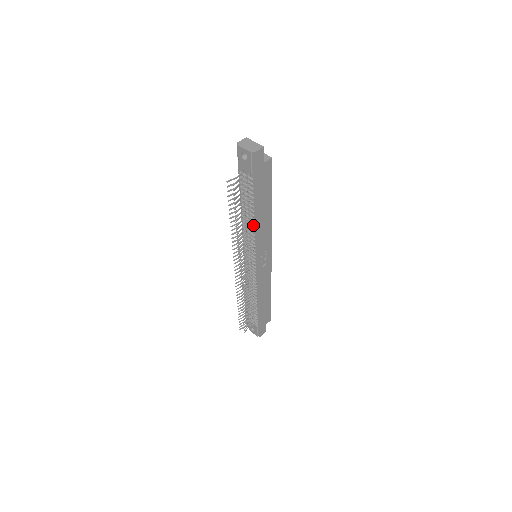
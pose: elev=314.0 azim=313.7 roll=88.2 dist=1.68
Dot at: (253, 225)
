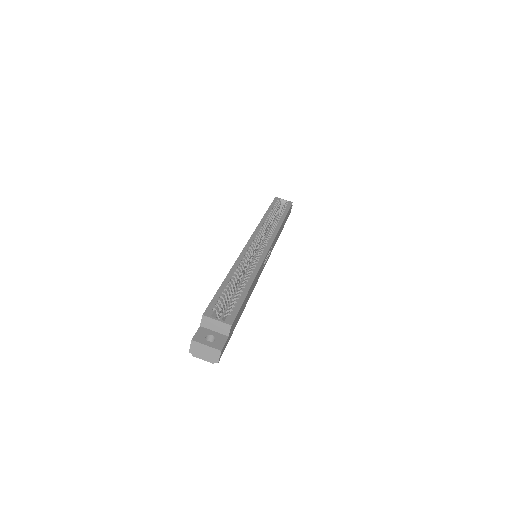
Dot at: occluded
